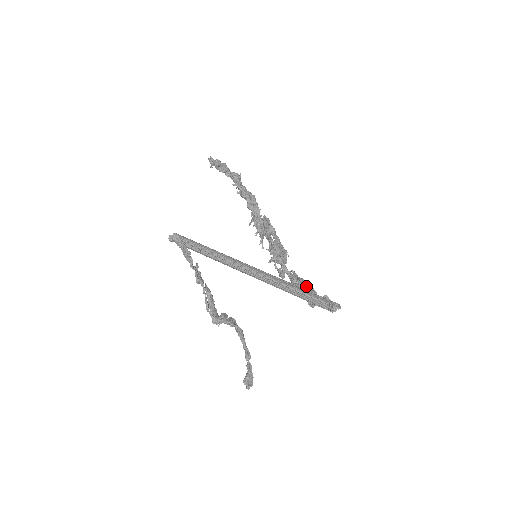
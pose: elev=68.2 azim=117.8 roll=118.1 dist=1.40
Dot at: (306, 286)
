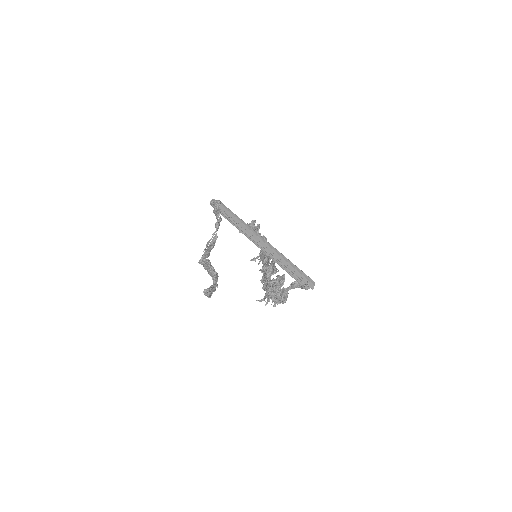
Dot at: occluded
